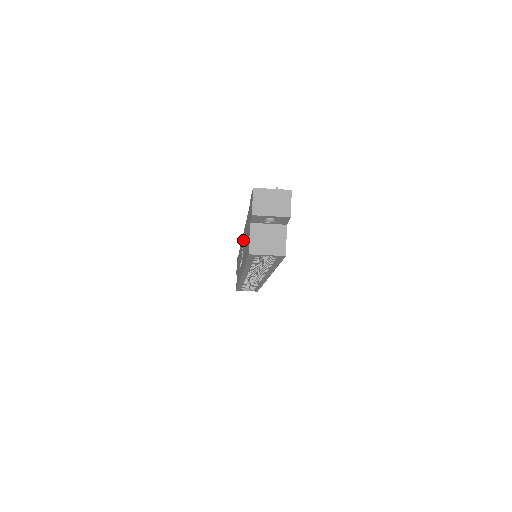
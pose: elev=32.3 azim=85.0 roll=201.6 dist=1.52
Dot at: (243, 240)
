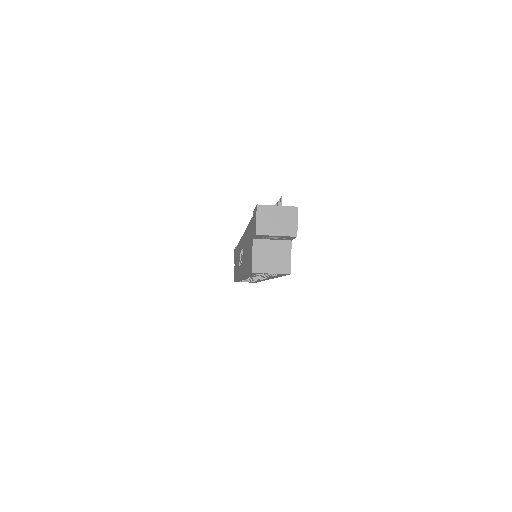
Dot at: (243, 242)
